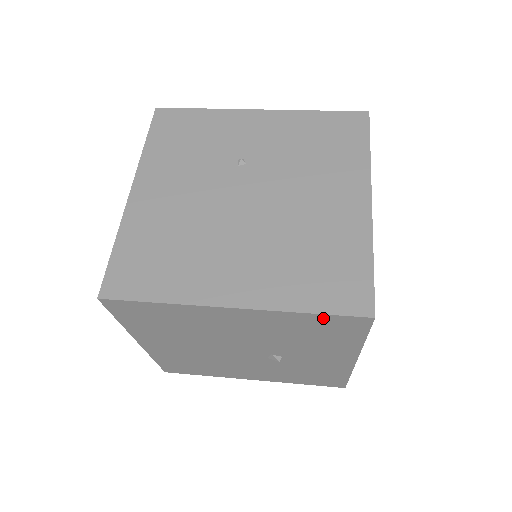
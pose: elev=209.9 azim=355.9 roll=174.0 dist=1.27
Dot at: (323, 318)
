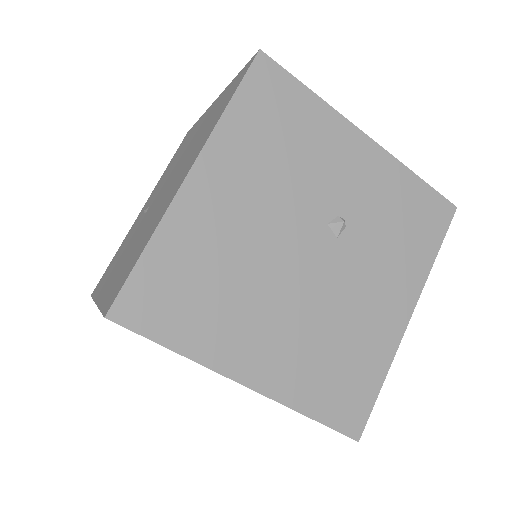
Dot at: (245, 97)
